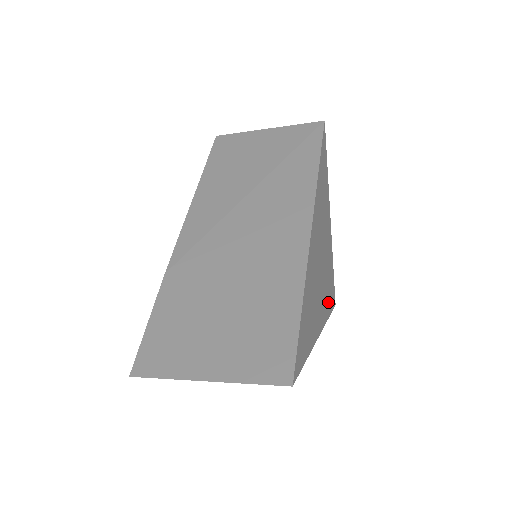
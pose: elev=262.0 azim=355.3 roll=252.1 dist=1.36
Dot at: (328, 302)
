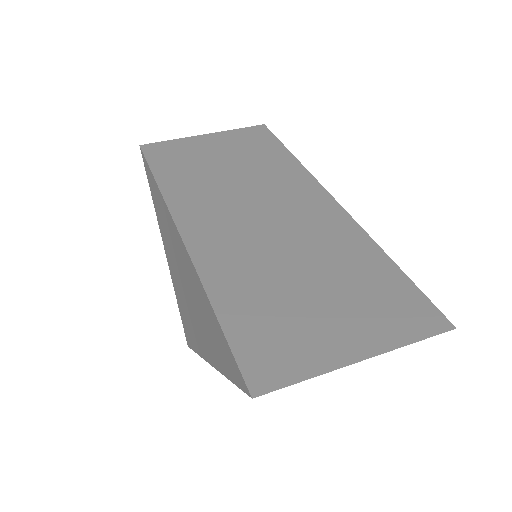
Dot at: occluded
